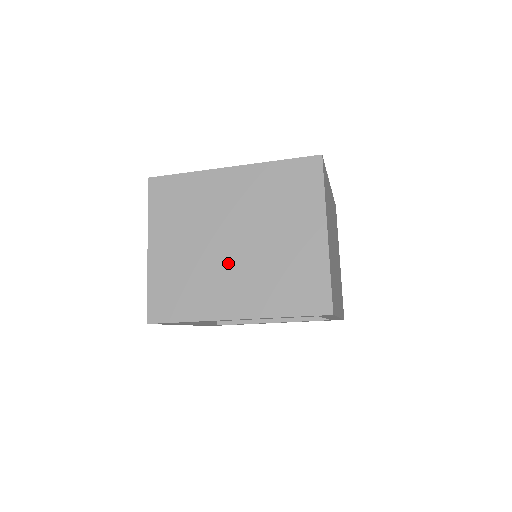
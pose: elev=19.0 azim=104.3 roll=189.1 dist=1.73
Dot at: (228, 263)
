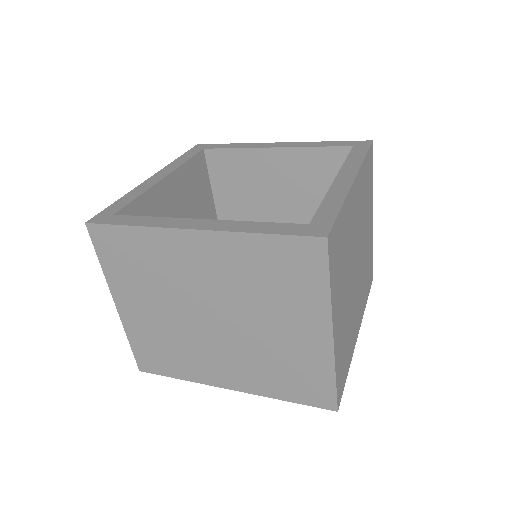
Dot at: (211, 339)
